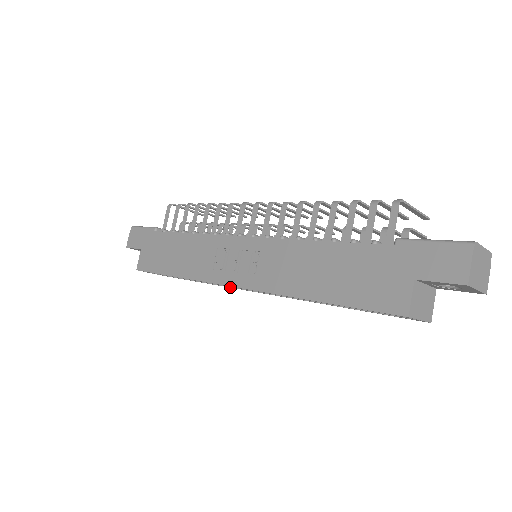
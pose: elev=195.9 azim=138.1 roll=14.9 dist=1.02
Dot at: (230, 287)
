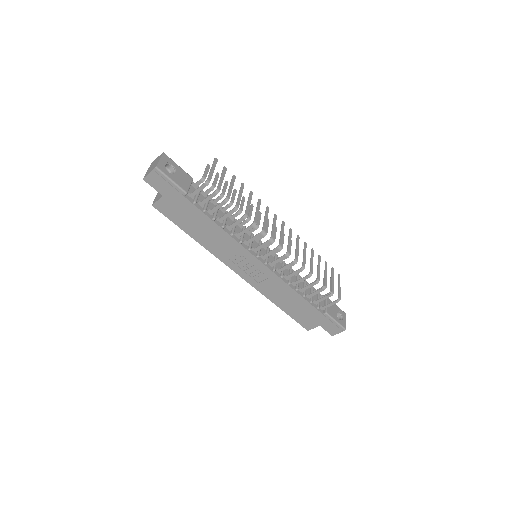
Dot at: occluded
